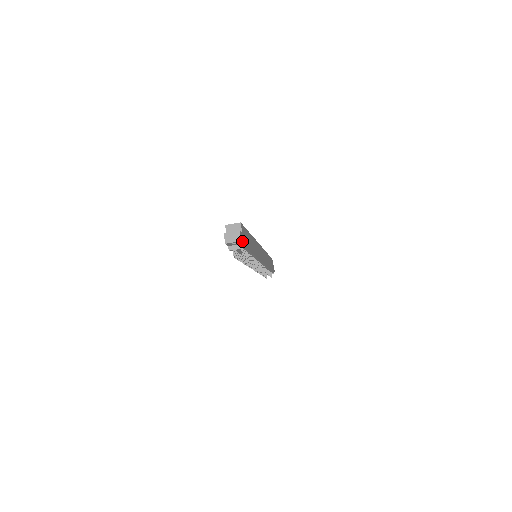
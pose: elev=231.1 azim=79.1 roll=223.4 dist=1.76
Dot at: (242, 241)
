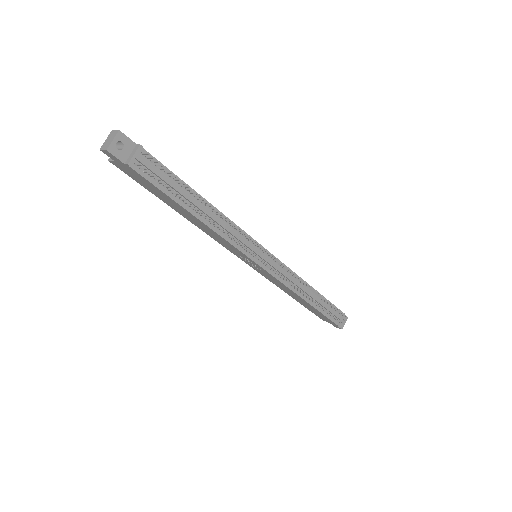
Dot at: (127, 138)
